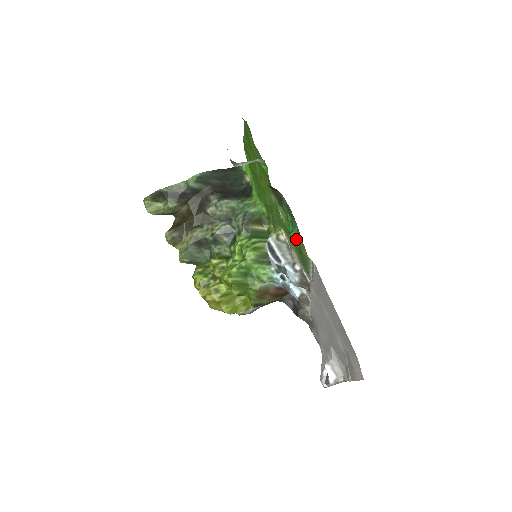
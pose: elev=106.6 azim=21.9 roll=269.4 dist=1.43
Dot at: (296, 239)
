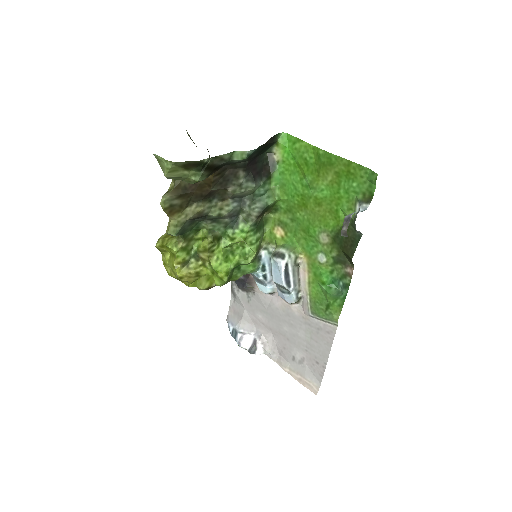
Dot at: (333, 299)
